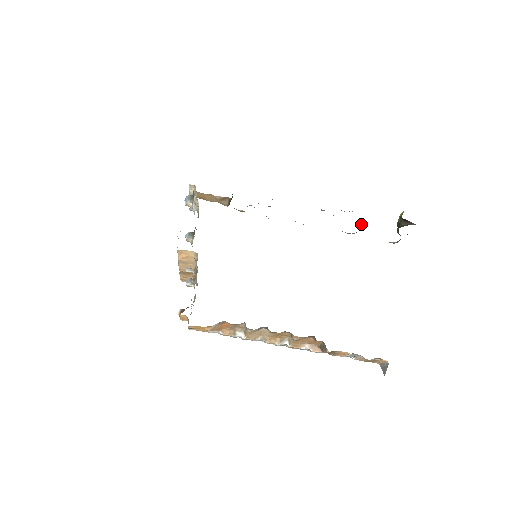
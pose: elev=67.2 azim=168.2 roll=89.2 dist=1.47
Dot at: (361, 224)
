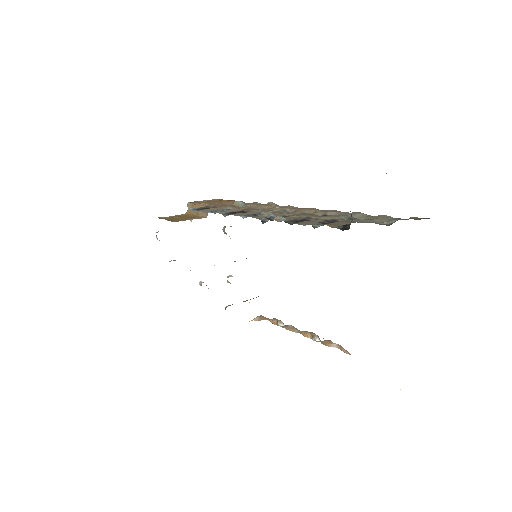
Dot at: (317, 217)
